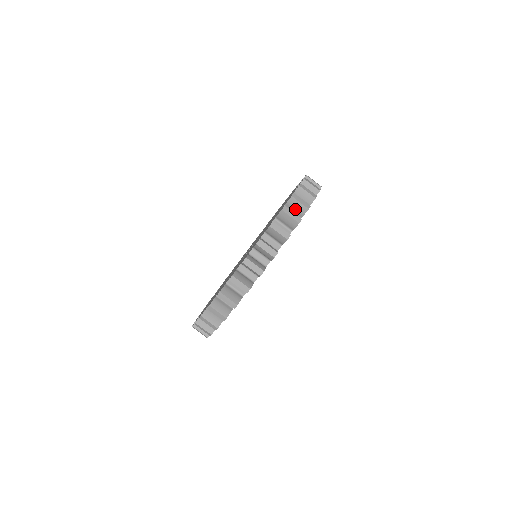
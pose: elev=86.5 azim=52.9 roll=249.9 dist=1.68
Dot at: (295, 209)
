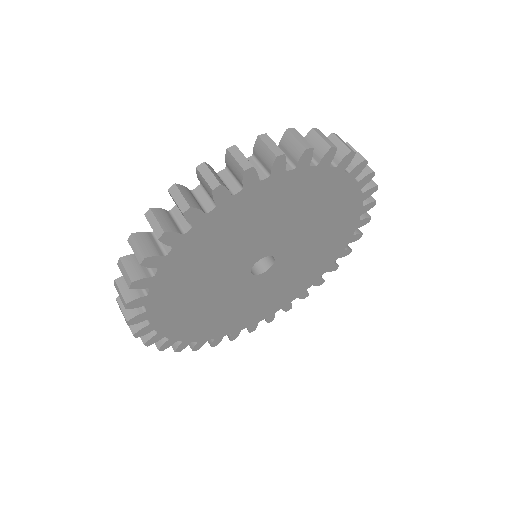
Dot at: occluded
